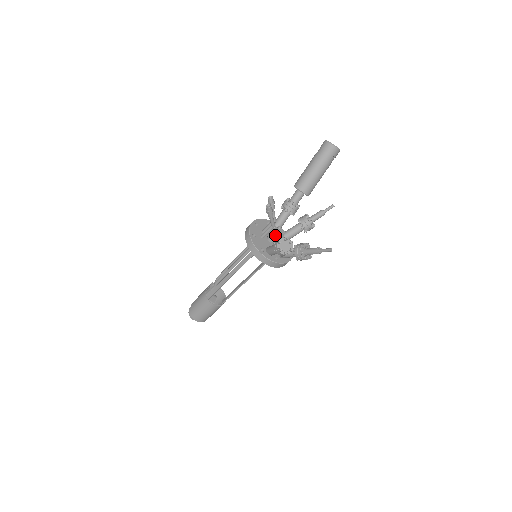
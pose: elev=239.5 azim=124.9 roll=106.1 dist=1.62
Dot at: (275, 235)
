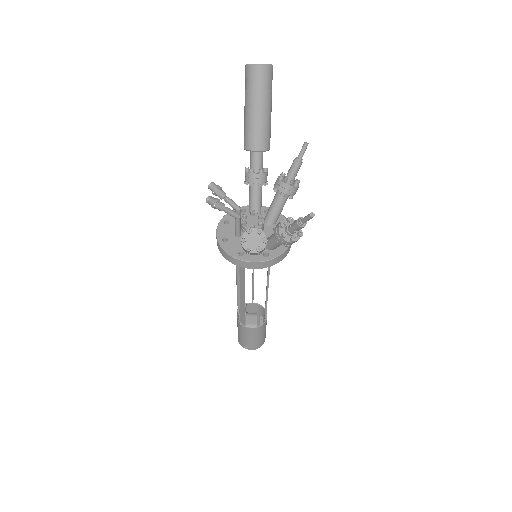
Dot at: (249, 226)
